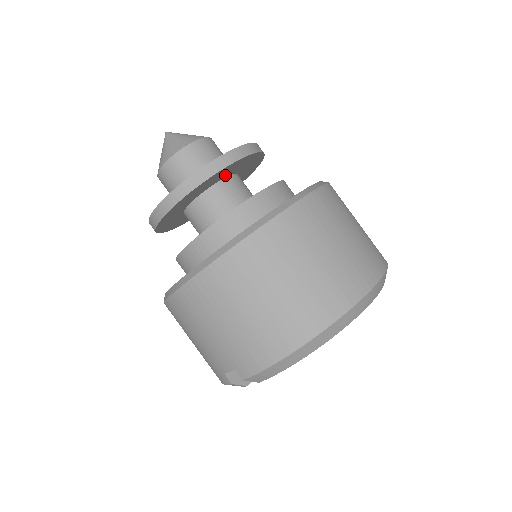
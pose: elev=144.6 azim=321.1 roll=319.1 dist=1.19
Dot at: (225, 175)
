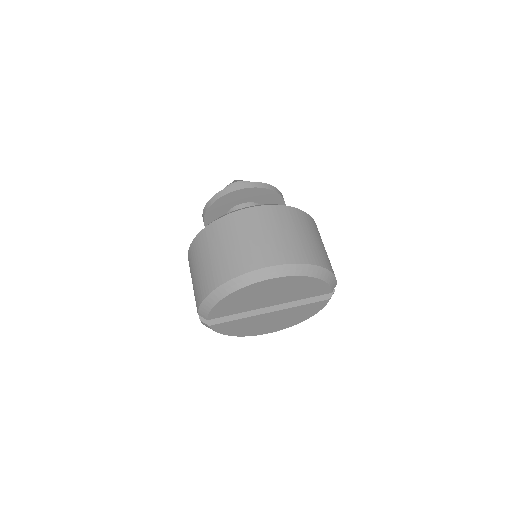
Dot at: (240, 201)
